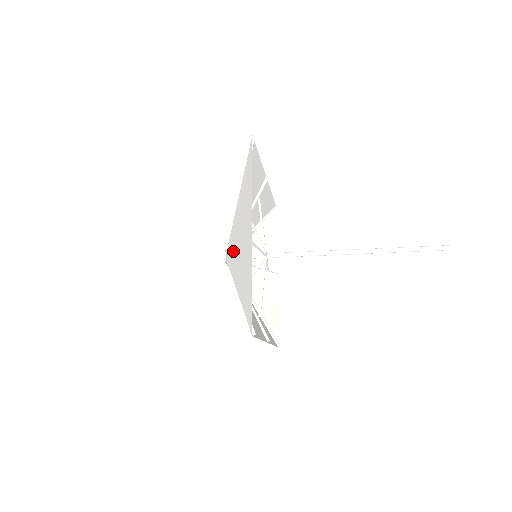
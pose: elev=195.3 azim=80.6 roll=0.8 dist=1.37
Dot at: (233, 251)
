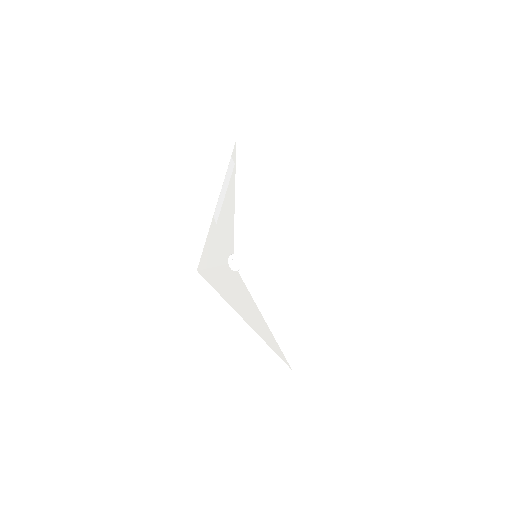
Dot at: (264, 280)
